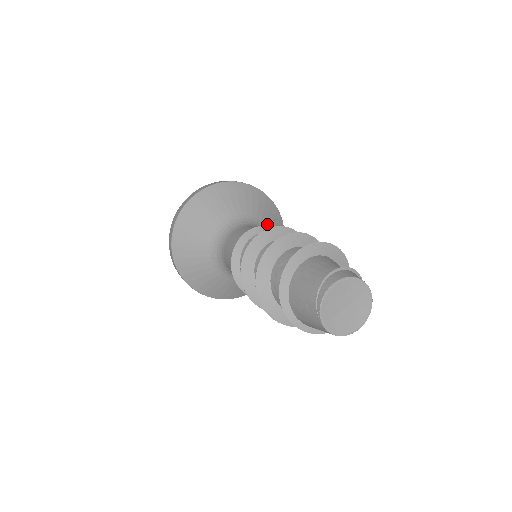
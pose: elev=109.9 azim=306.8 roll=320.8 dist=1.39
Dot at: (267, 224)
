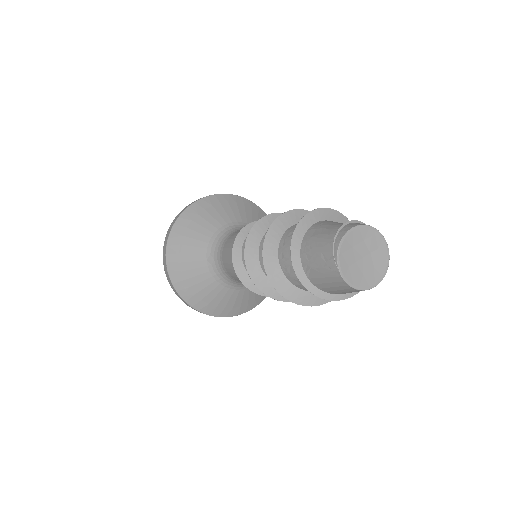
Dot at: occluded
